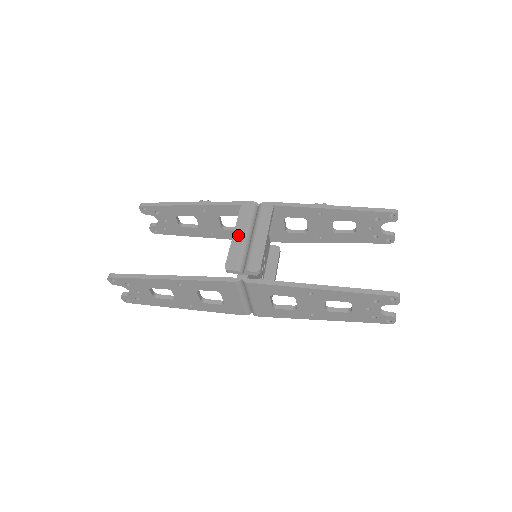
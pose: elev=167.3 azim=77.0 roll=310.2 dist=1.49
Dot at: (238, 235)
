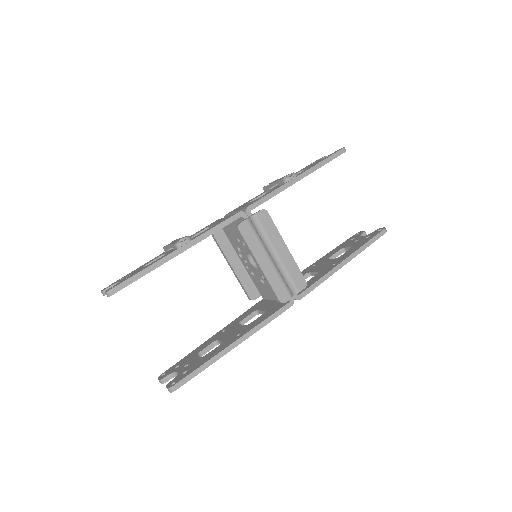
Dot at: (264, 264)
